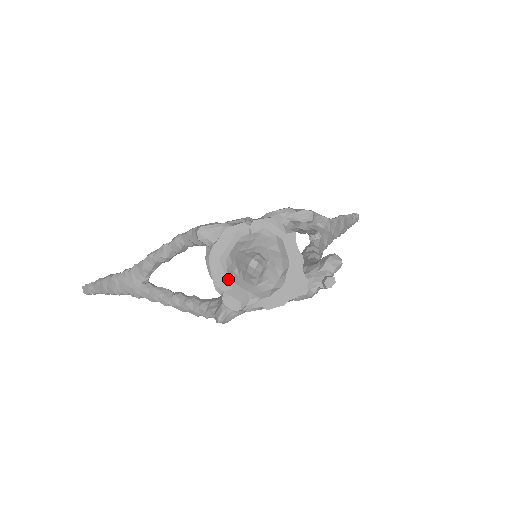
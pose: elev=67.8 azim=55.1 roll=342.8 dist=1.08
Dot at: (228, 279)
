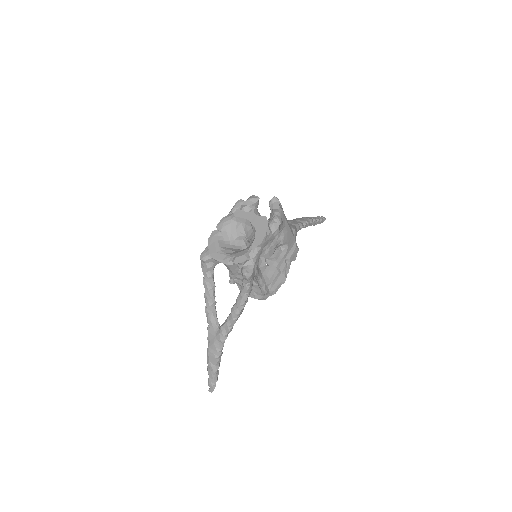
Dot at: (229, 255)
